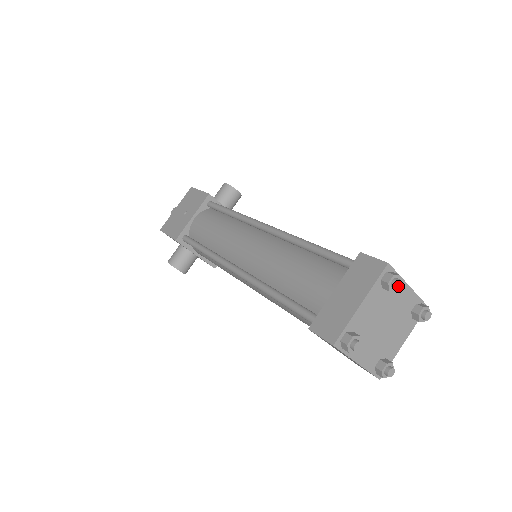
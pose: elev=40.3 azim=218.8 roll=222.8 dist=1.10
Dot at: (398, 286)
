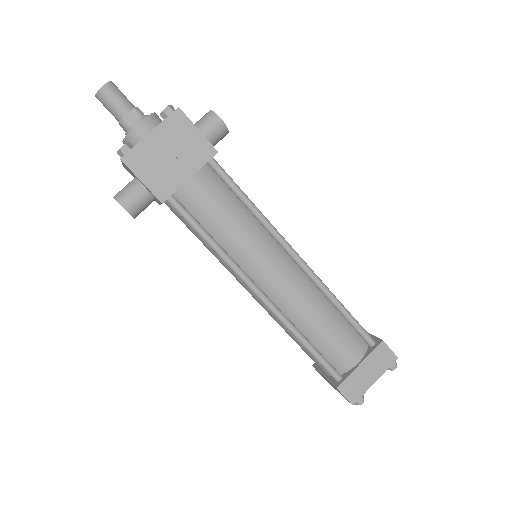
Dot at: (393, 368)
